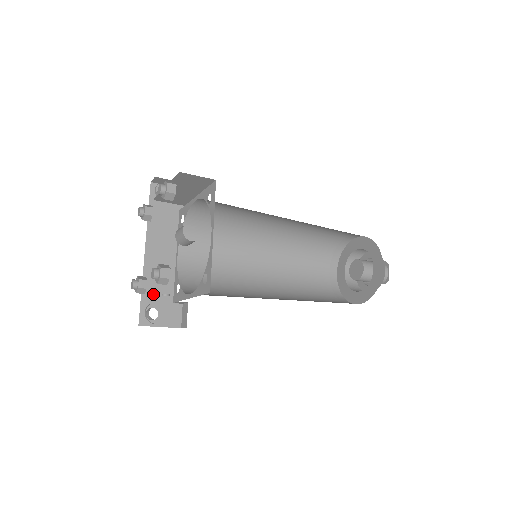
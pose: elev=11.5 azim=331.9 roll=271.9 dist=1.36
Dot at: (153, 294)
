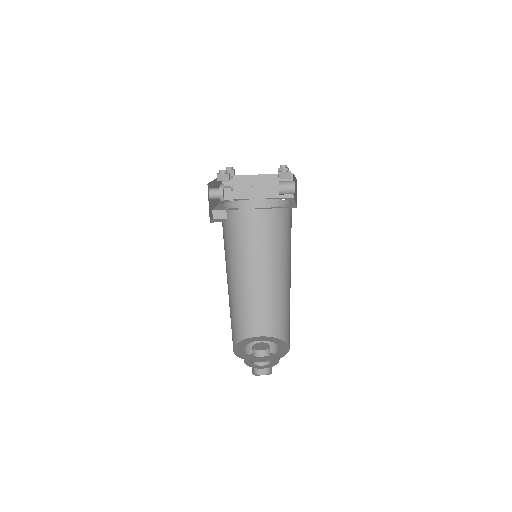
Dot at: occluded
